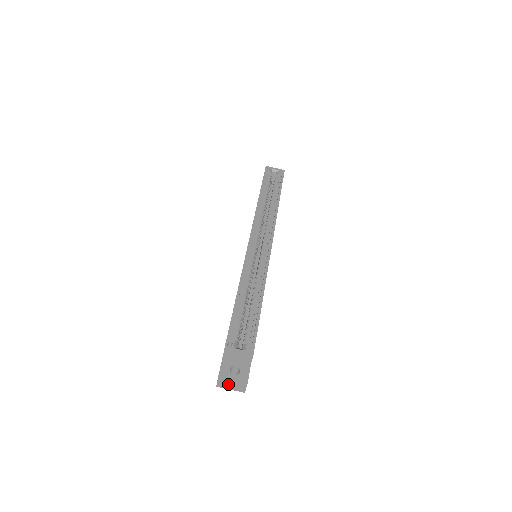
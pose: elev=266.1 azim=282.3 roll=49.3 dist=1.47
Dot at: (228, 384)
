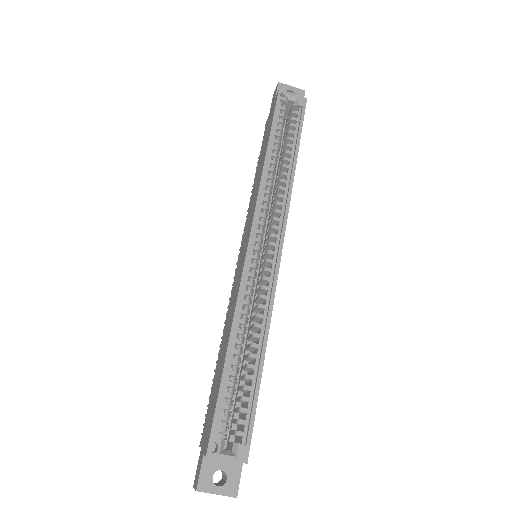
Dot at: occluded
